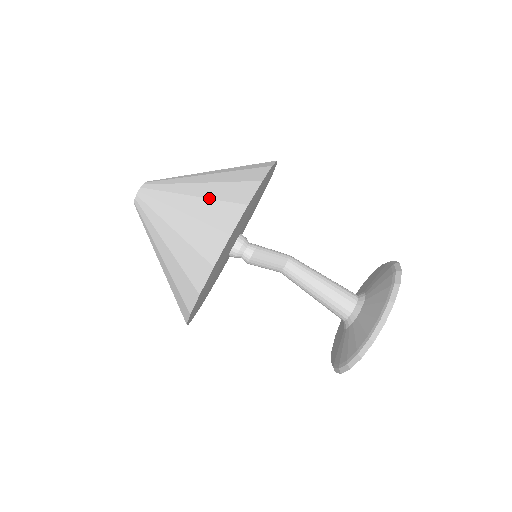
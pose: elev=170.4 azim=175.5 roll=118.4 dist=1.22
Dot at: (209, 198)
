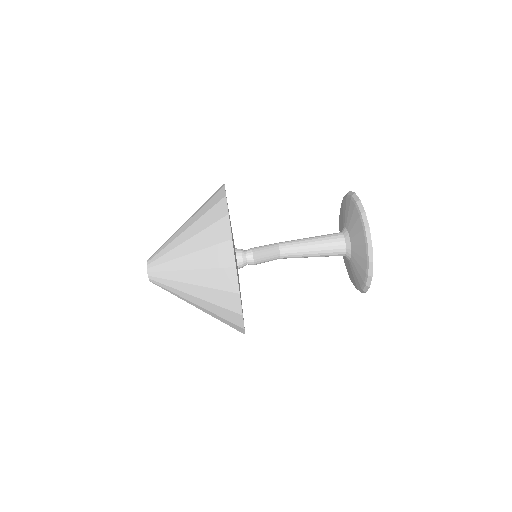
Dot at: (200, 232)
